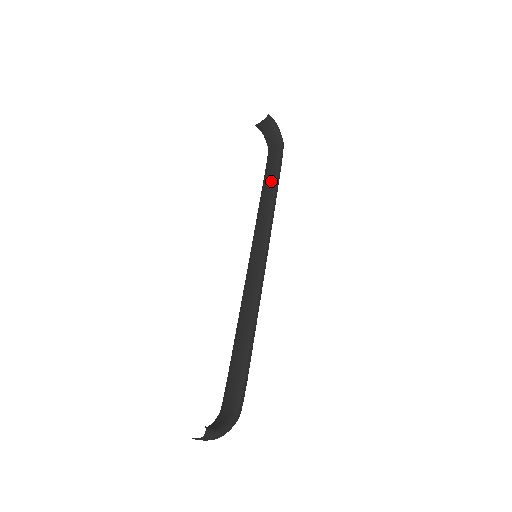
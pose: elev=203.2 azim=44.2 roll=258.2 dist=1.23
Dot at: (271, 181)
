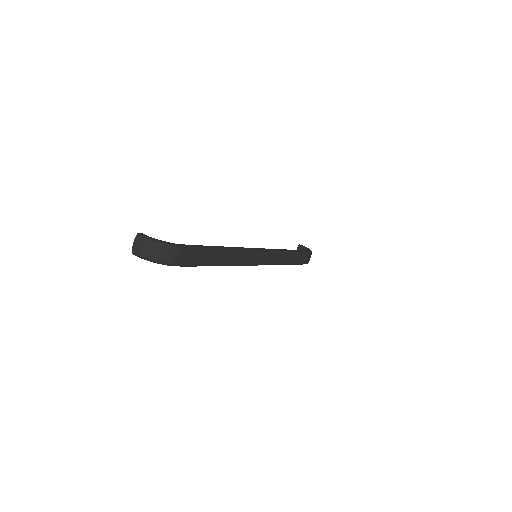
Dot at: occluded
